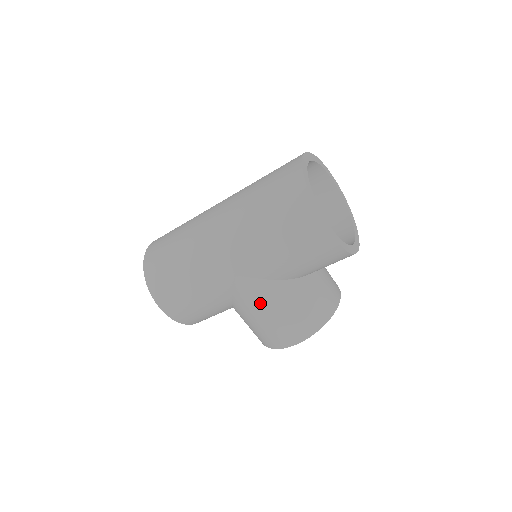
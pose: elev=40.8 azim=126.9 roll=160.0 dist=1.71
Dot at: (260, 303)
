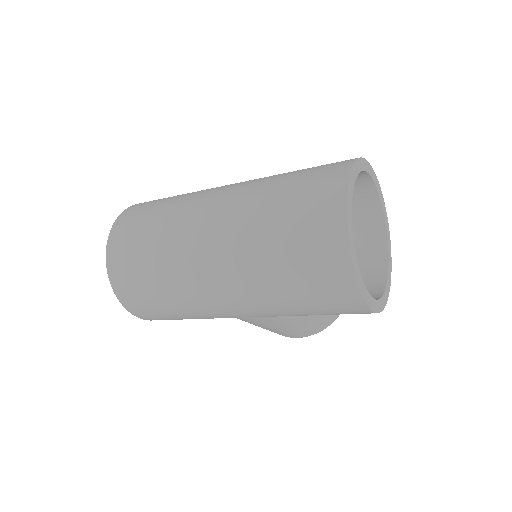
Dot at: (267, 325)
